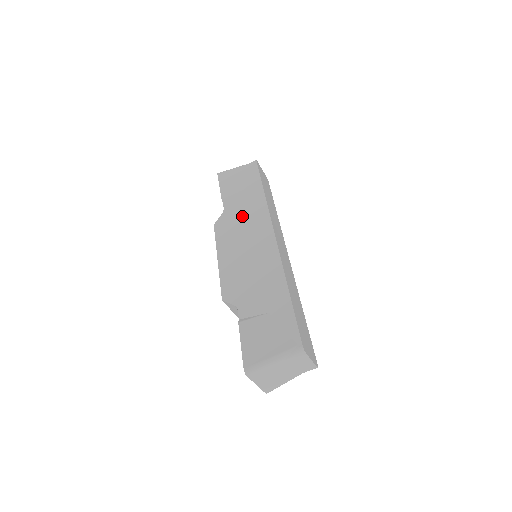
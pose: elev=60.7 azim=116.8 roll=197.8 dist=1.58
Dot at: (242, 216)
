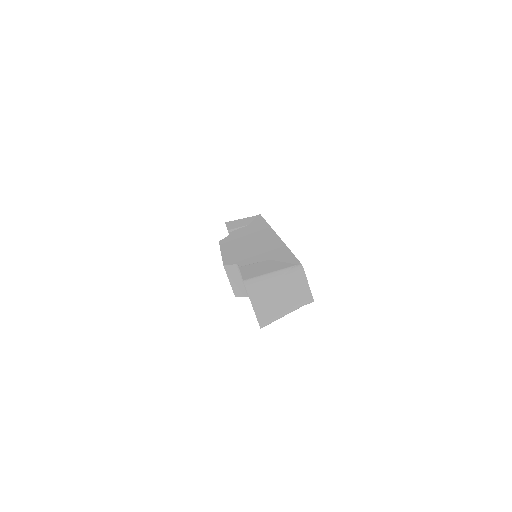
Dot at: (246, 233)
